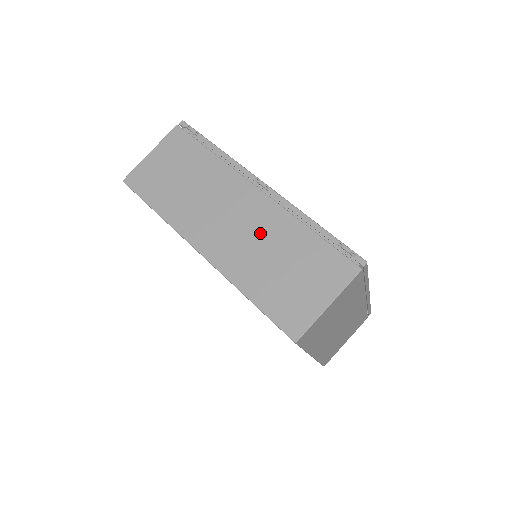
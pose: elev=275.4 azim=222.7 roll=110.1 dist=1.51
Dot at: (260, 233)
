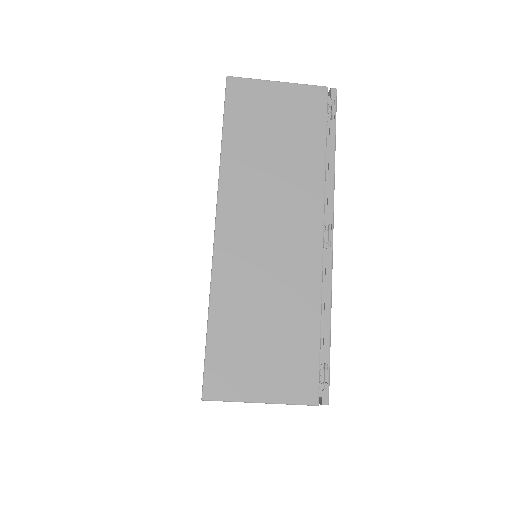
Dot at: (280, 275)
